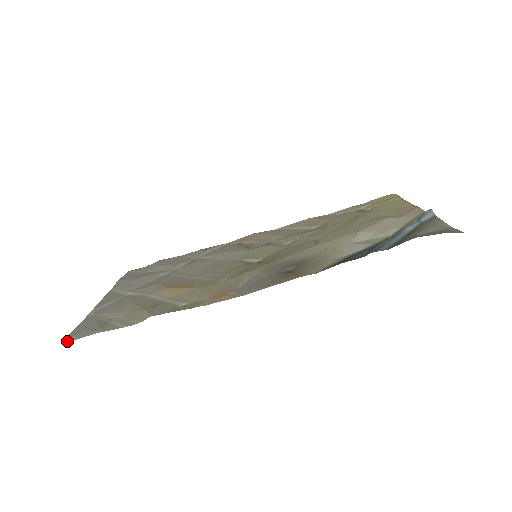
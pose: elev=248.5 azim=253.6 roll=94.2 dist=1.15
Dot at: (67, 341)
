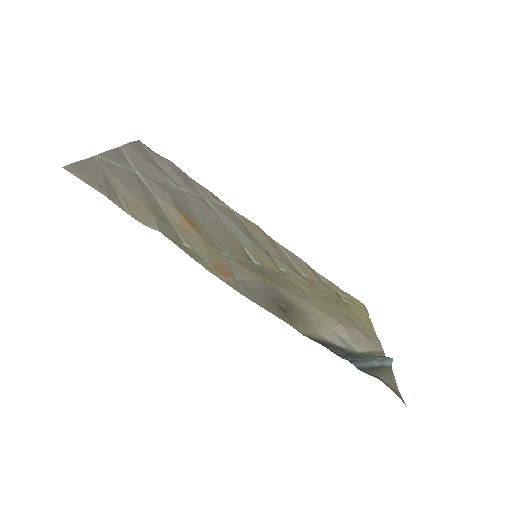
Dot at: (70, 170)
